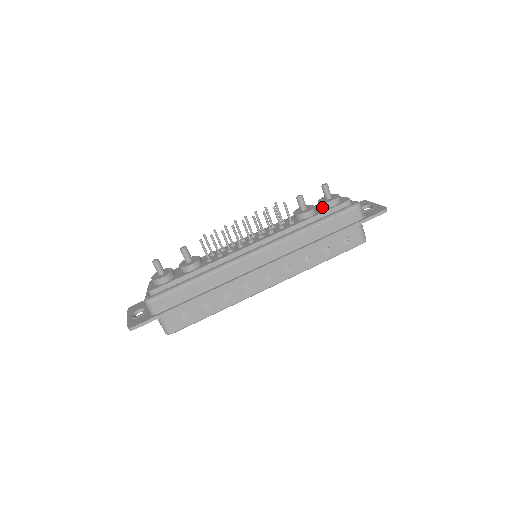
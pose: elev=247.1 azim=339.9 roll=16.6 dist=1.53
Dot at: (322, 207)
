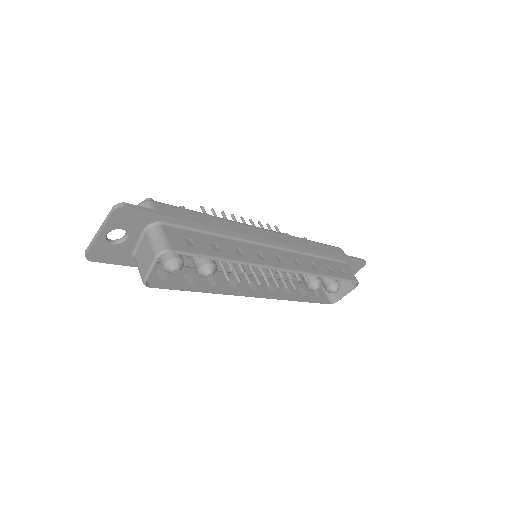
Dot at: occluded
